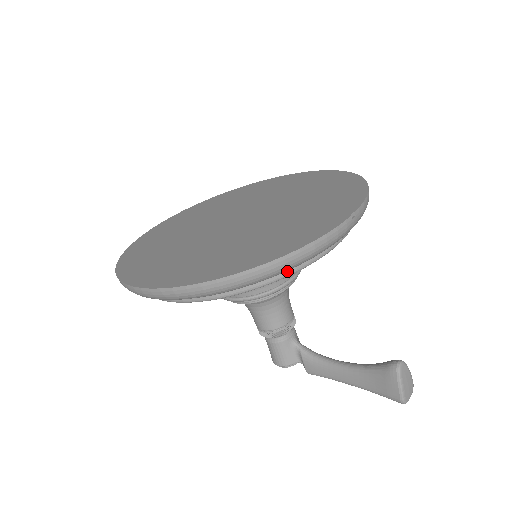
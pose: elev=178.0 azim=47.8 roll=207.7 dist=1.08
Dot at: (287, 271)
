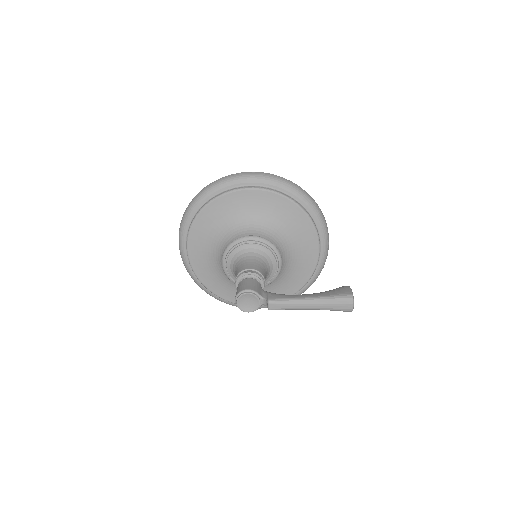
Dot at: (309, 215)
